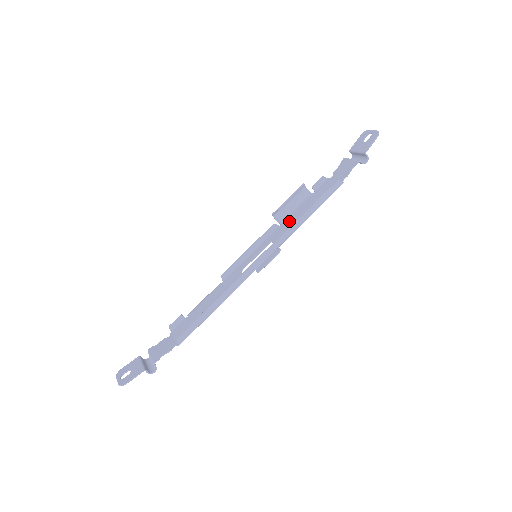
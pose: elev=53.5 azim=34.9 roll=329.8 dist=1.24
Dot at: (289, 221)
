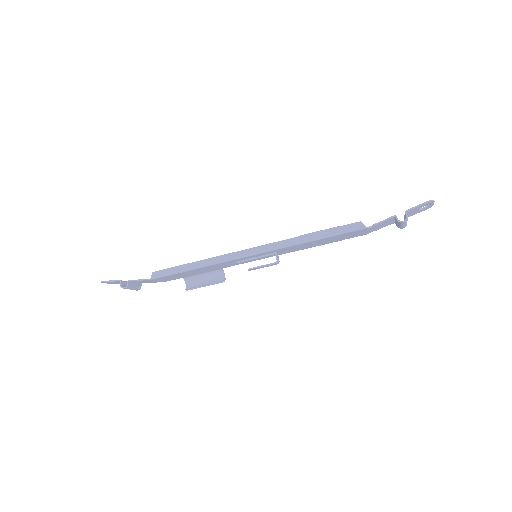
Dot at: (304, 246)
